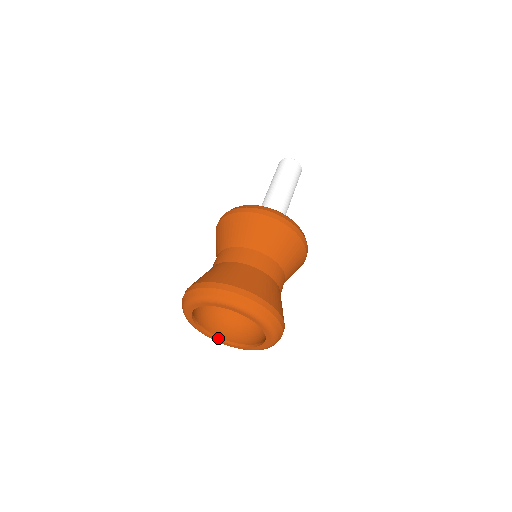
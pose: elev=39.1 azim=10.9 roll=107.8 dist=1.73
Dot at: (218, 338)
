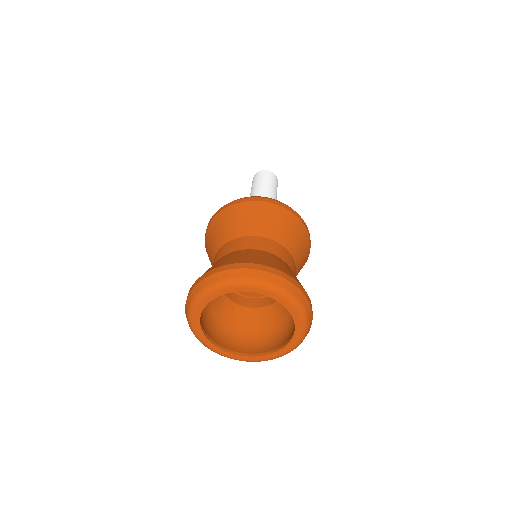
Dot at: (222, 348)
